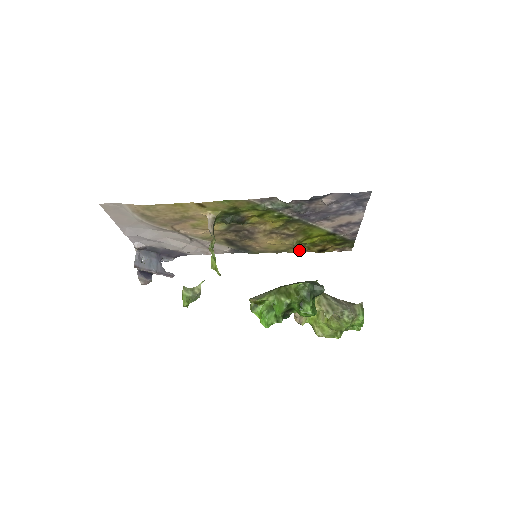
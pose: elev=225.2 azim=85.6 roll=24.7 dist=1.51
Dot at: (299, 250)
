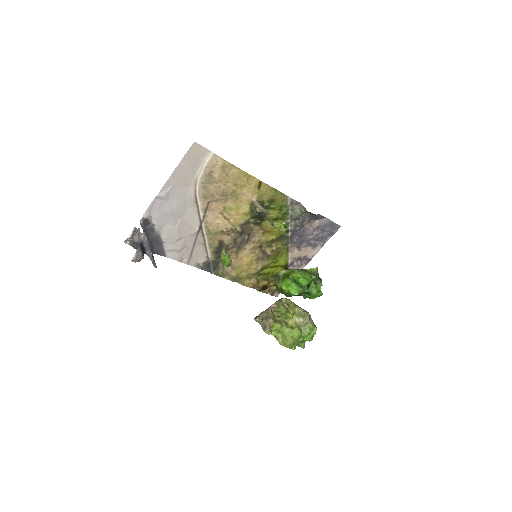
Dot at: (249, 283)
